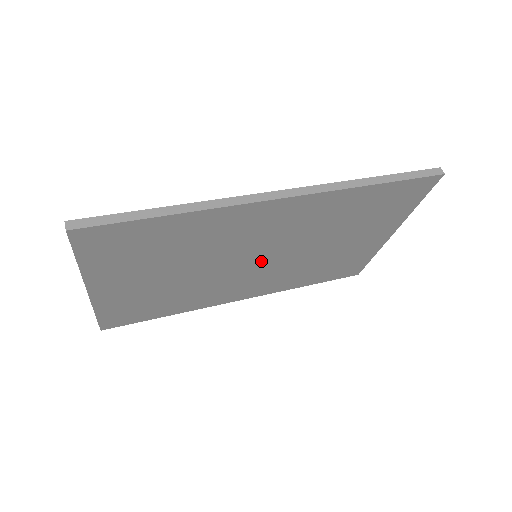
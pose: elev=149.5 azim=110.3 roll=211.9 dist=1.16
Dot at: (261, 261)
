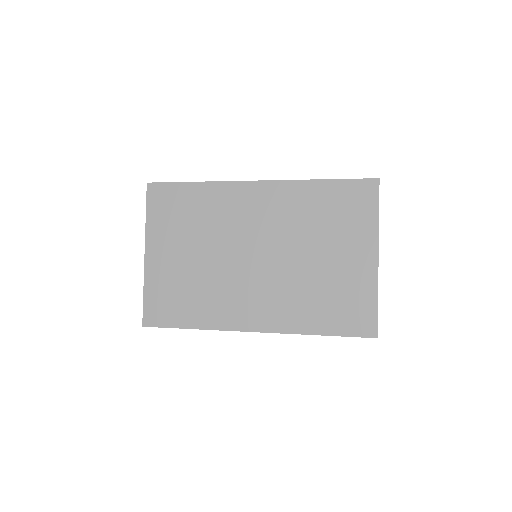
Dot at: (259, 261)
